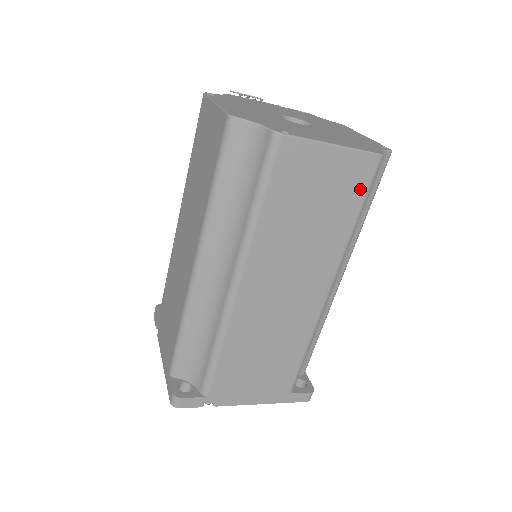
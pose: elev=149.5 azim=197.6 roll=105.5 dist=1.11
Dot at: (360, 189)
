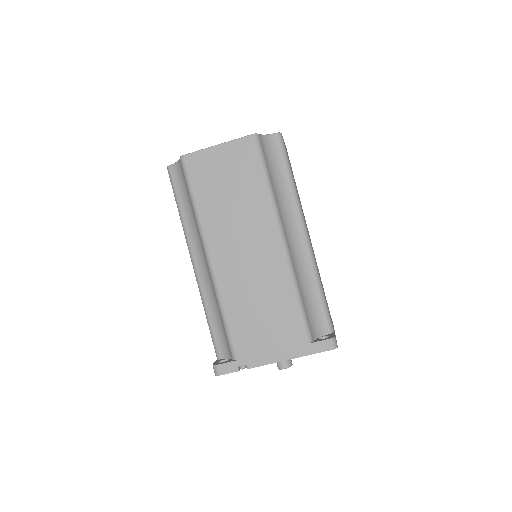
Dot at: (253, 161)
